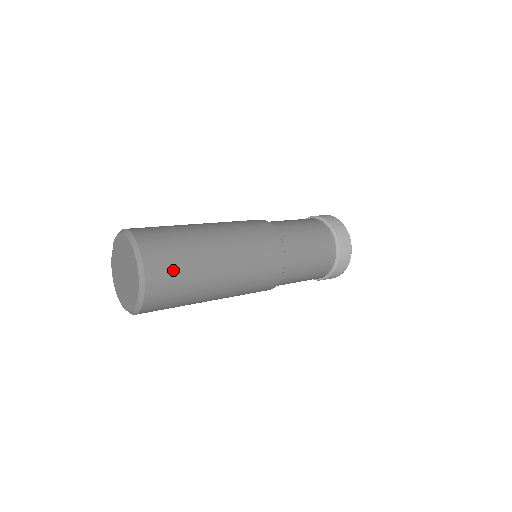
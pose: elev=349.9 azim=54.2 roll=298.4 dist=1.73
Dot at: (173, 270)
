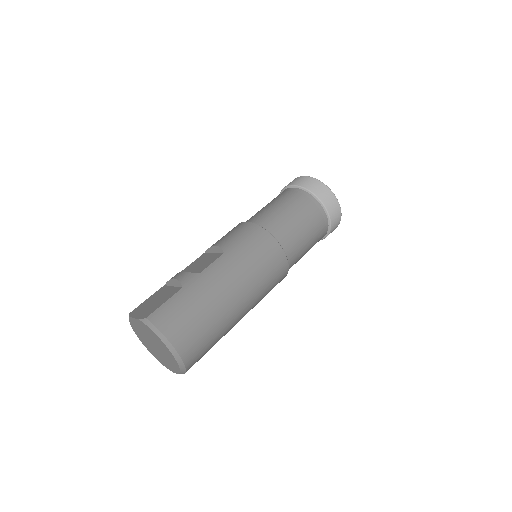
Dot at: occluded
